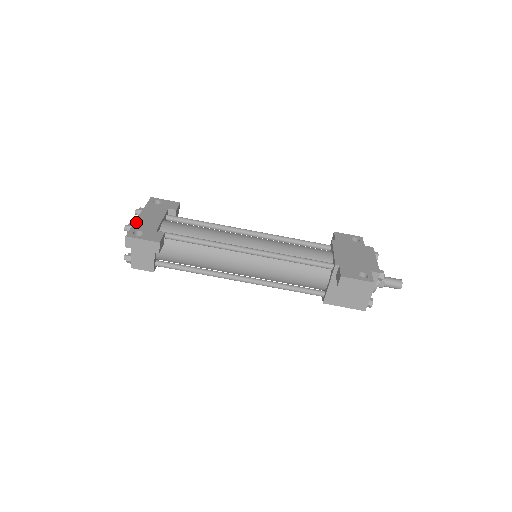
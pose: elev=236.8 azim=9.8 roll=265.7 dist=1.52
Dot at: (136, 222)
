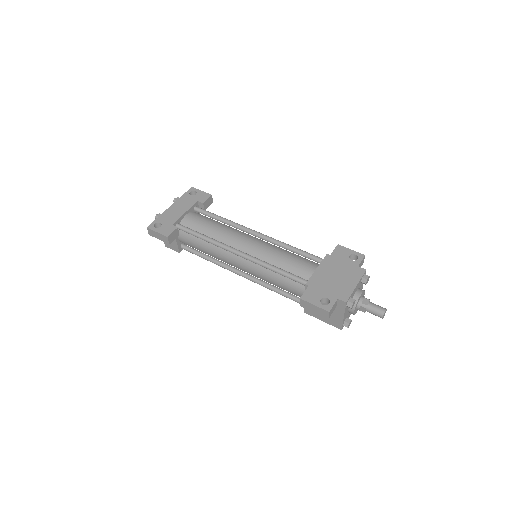
Dot at: (163, 214)
